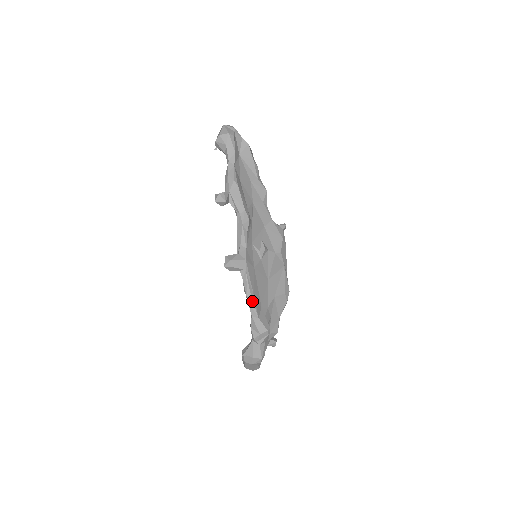
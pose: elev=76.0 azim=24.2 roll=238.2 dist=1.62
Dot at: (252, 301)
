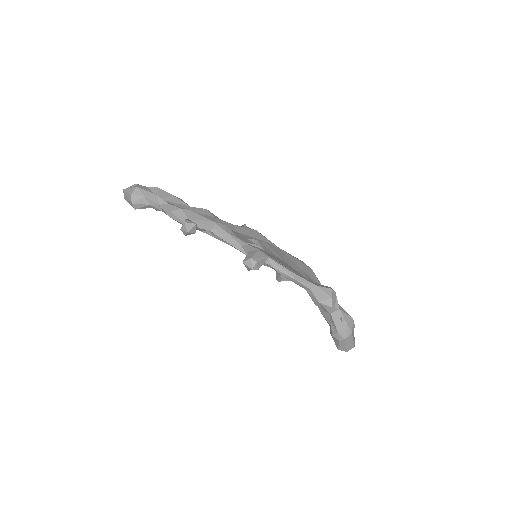
Dot at: (298, 277)
